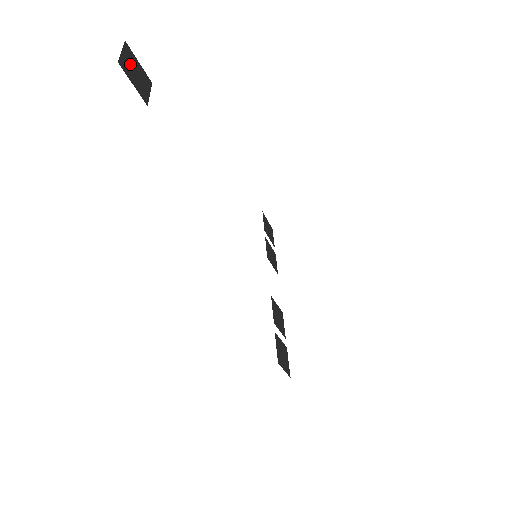
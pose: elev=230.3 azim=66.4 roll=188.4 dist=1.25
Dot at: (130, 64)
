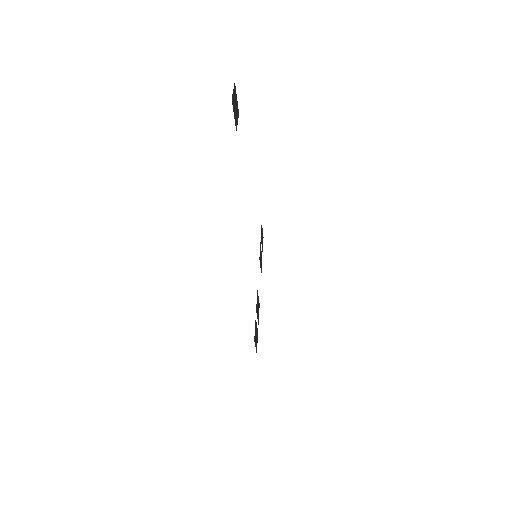
Dot at: (234, 100)
